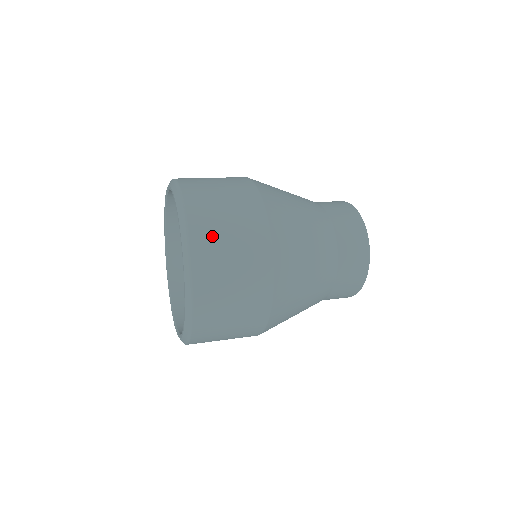
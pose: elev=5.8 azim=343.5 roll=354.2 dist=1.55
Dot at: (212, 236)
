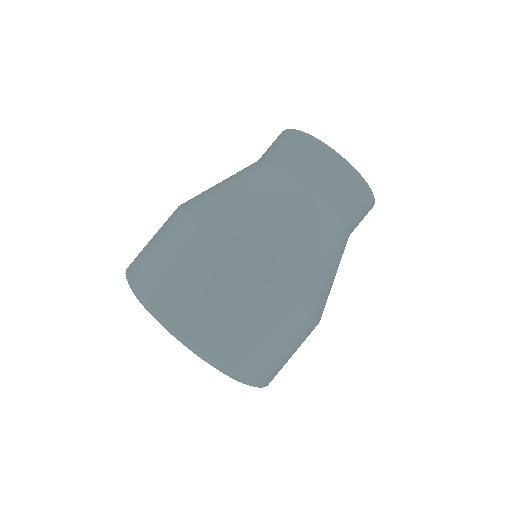
Dot at: (180, 300)
